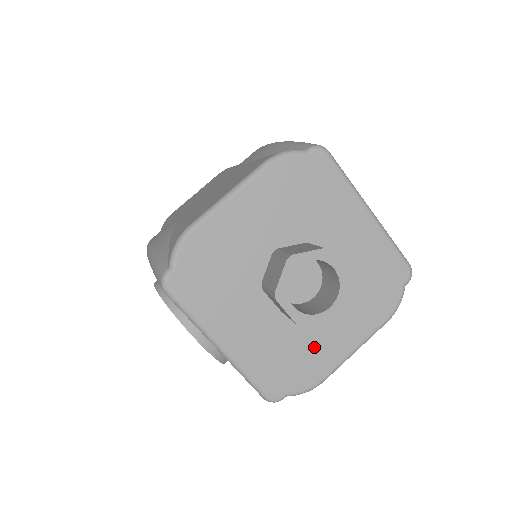
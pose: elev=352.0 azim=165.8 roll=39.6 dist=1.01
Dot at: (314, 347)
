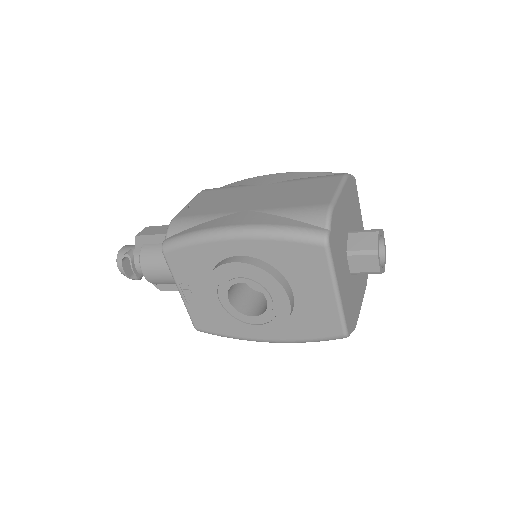
Dot at: (355, 300)
